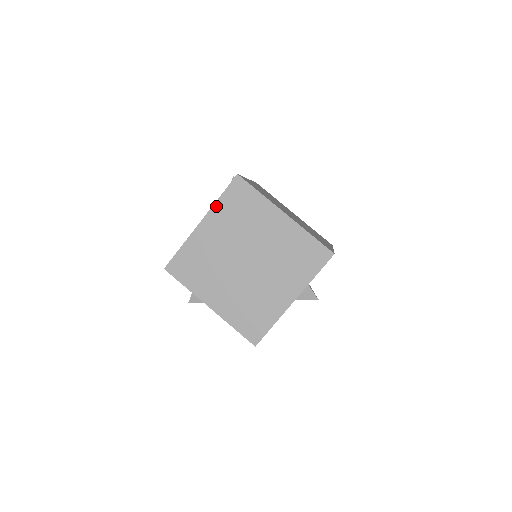
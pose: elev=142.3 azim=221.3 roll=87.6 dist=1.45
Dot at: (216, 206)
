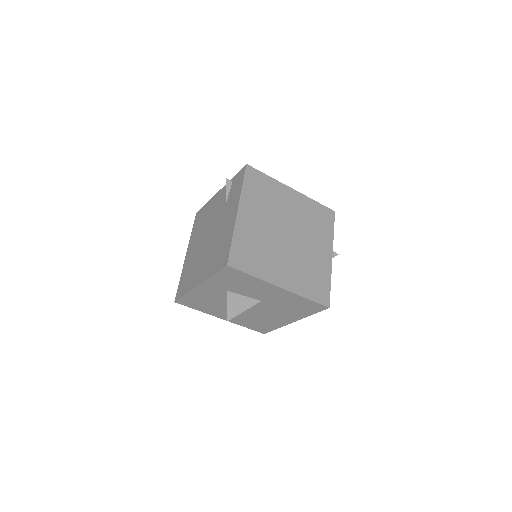
Dot at: (243, 193)
